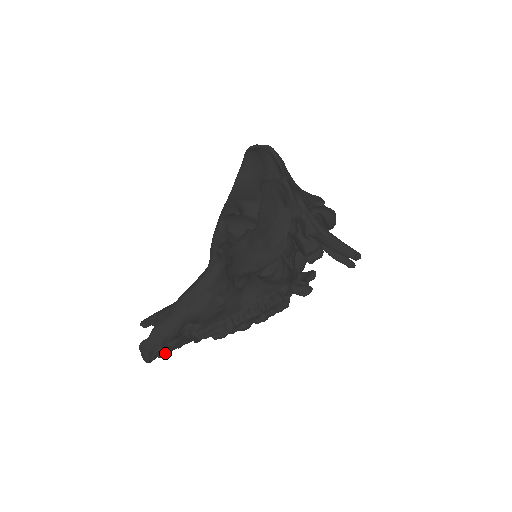
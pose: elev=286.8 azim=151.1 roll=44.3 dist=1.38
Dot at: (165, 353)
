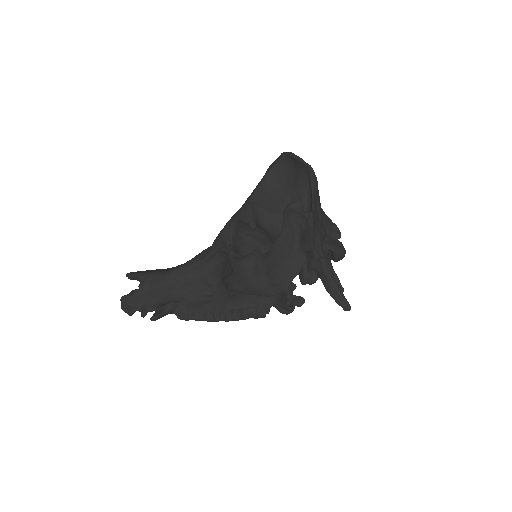
Dot at: occluded
